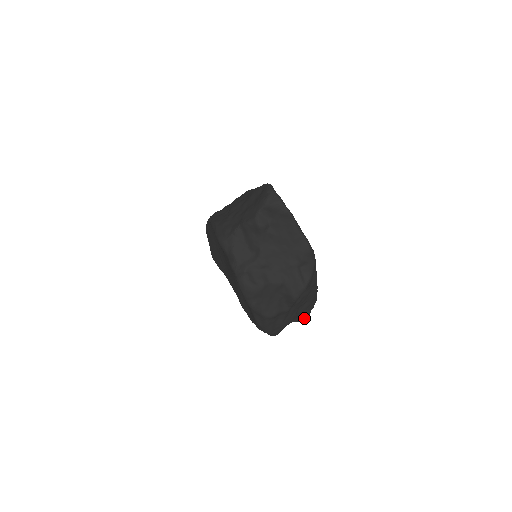
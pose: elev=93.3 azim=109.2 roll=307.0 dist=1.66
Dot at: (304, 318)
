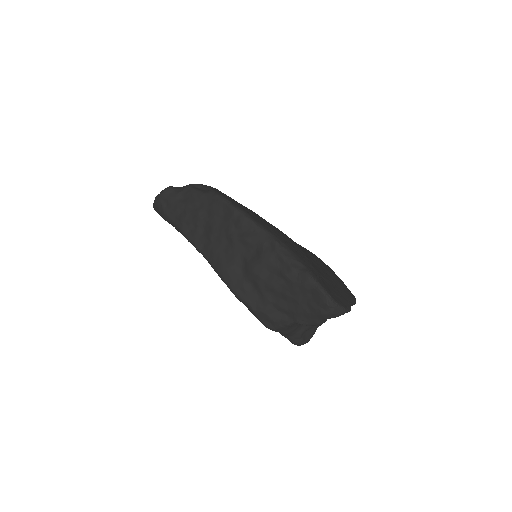
Dot at: occluded
